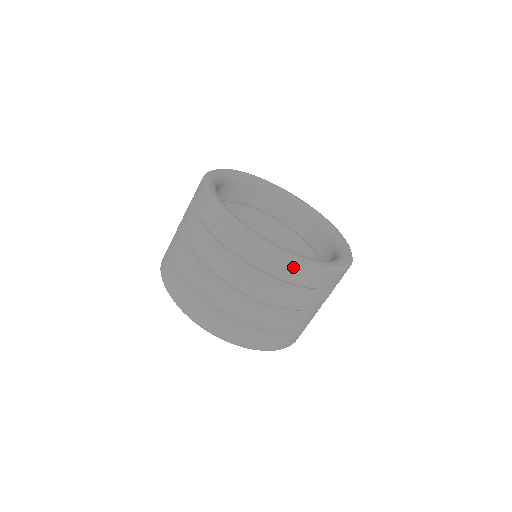
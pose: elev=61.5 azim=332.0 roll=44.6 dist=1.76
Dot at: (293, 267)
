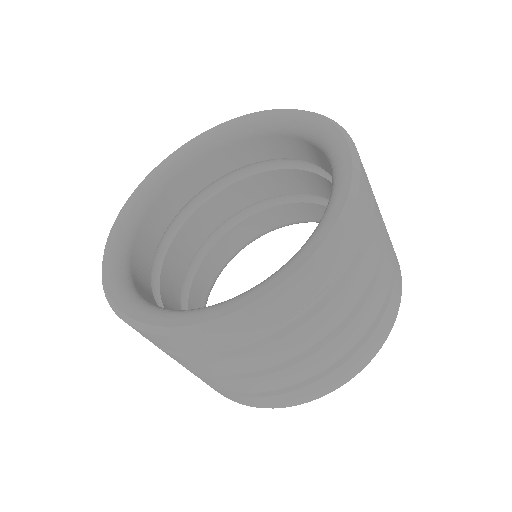
Dot at: (338, 249)
